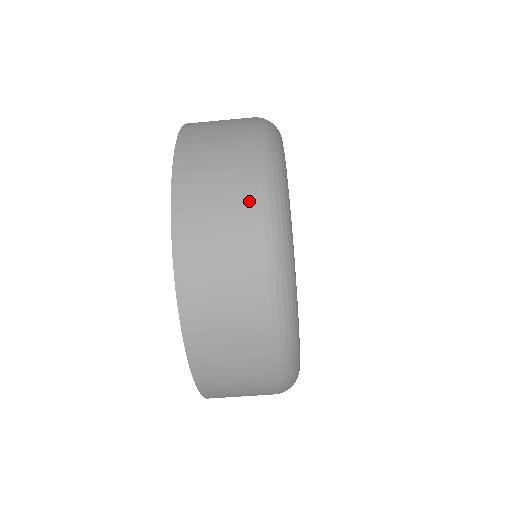
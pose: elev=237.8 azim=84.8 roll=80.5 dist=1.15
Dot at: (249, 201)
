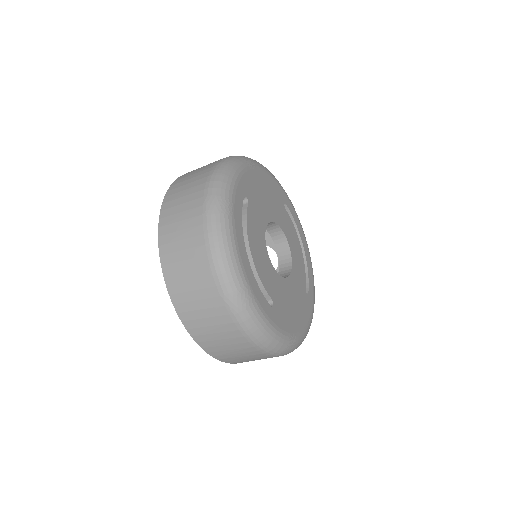
Dot at: (207, 270)
